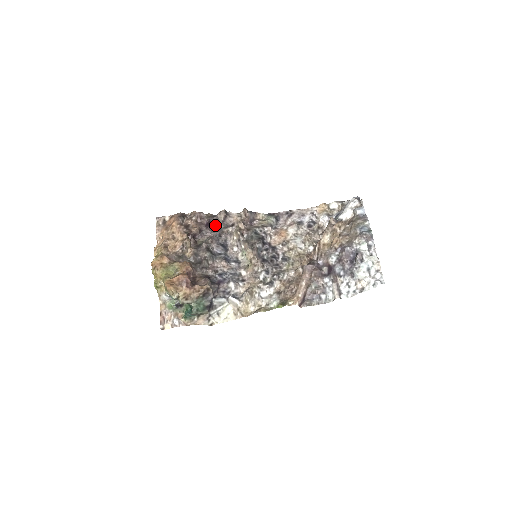
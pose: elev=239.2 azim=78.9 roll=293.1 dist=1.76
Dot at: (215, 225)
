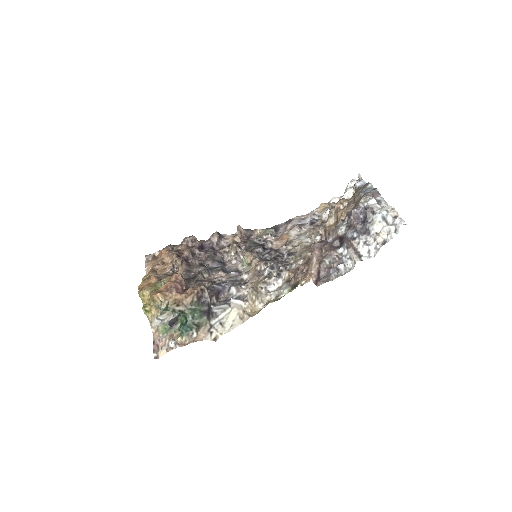
Dot at: (209, 248)
